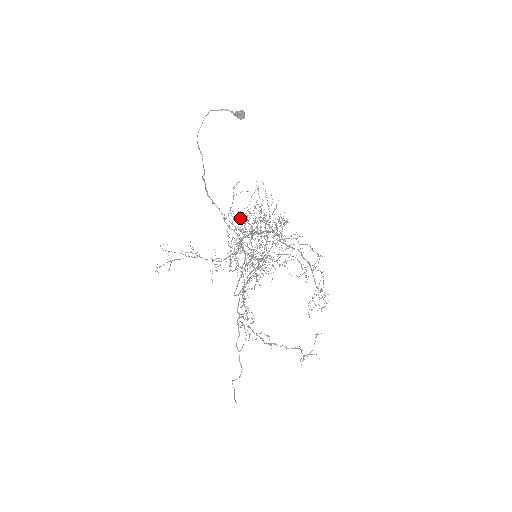
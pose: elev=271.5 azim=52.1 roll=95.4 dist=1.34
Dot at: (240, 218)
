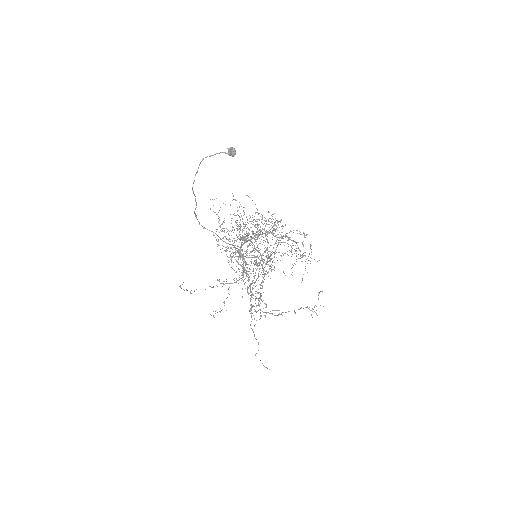
Dot at: (227, 229)
